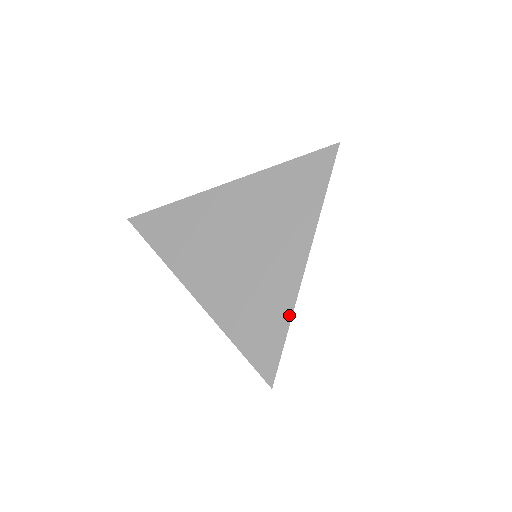
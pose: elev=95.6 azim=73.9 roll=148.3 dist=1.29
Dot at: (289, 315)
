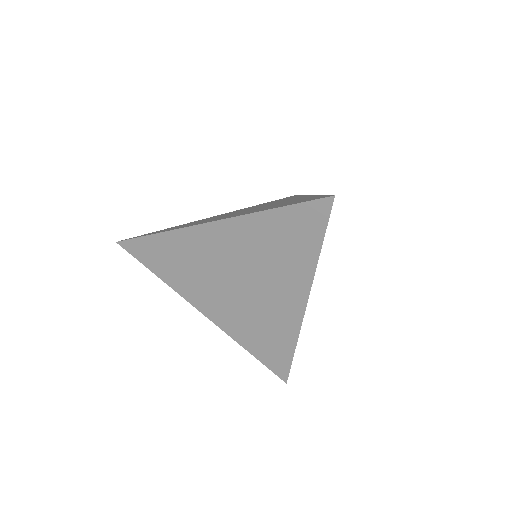
Dot at: (294, 342)
